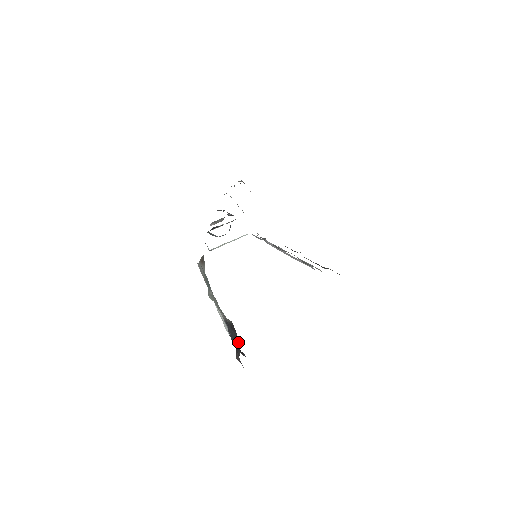
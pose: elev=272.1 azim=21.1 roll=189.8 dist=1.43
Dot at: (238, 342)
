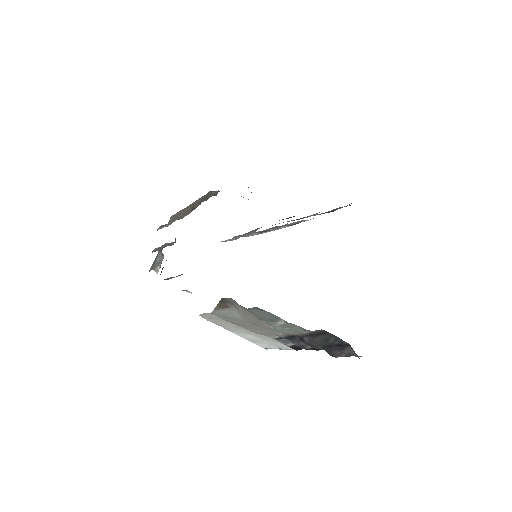
Dot at: (341, 341)
